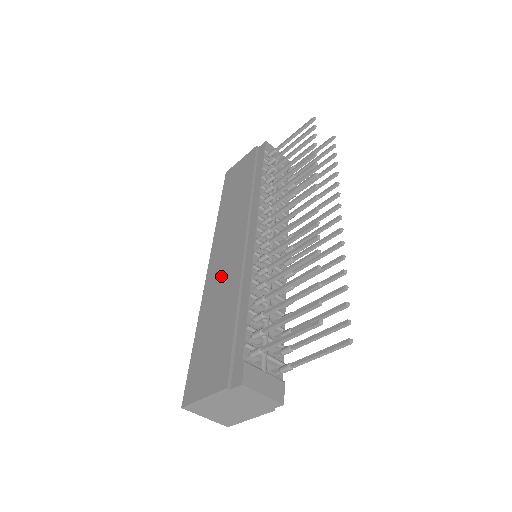
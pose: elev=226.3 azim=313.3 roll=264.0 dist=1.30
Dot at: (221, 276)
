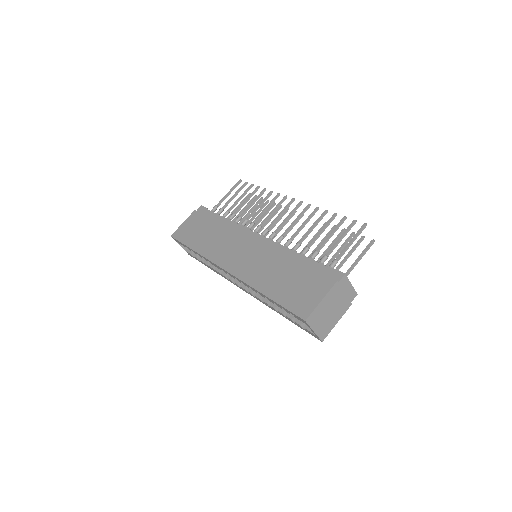
Dot at: (253, 263)
